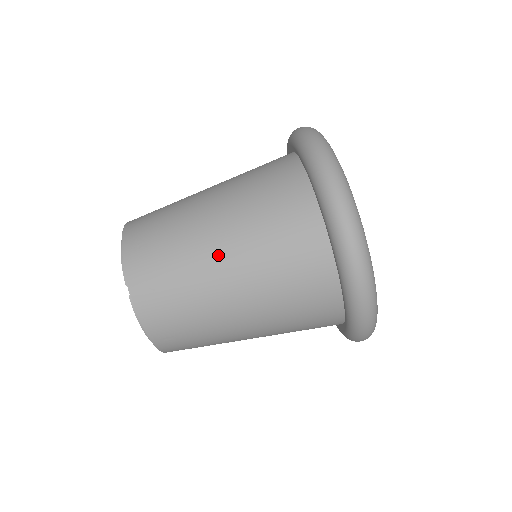
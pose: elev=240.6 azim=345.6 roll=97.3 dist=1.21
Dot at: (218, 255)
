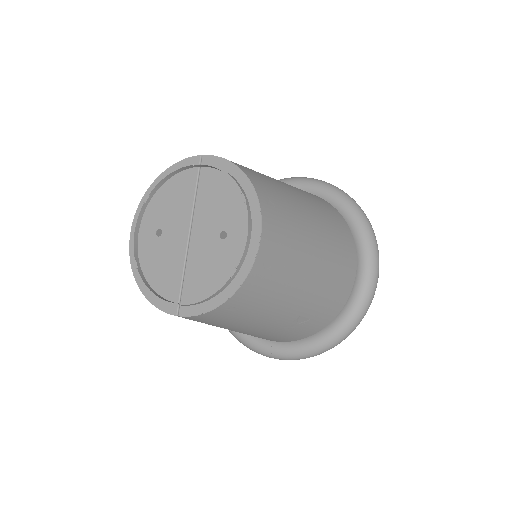
Dot at: (306, 207)
